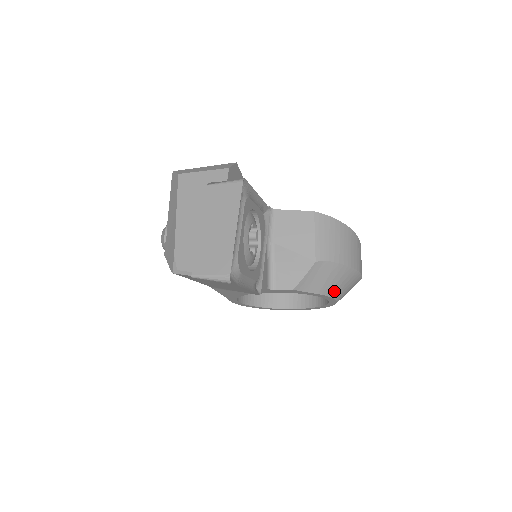
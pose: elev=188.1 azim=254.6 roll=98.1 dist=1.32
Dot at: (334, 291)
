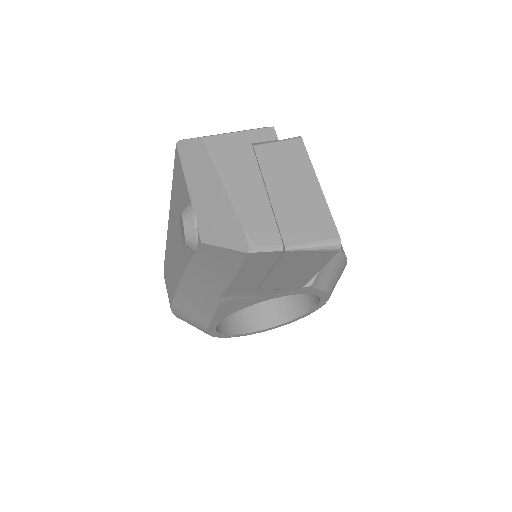
Dot at: (332, 288)
